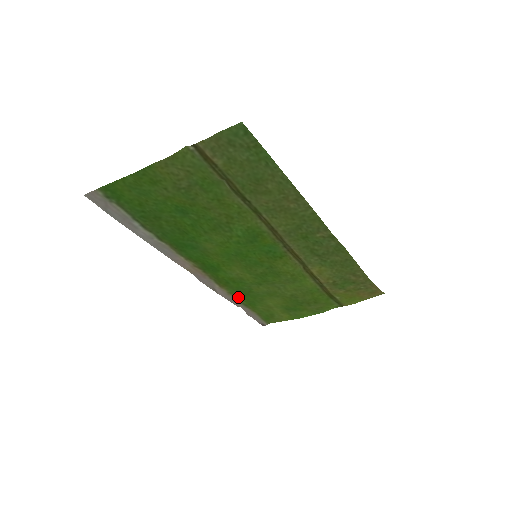
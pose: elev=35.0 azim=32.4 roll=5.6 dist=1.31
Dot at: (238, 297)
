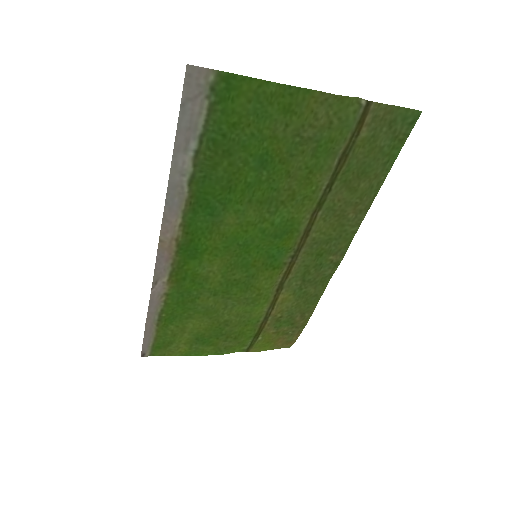
Dot at: (167, 304)
